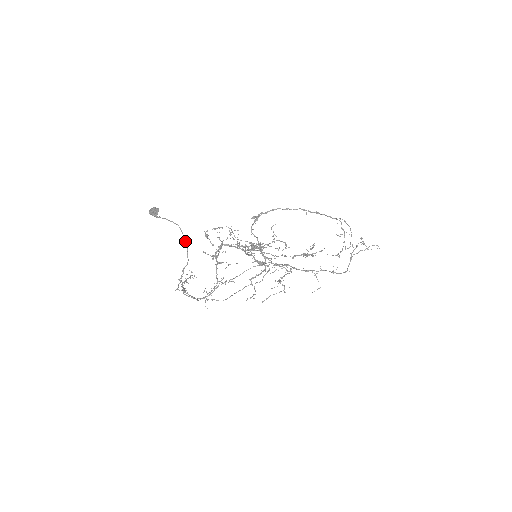
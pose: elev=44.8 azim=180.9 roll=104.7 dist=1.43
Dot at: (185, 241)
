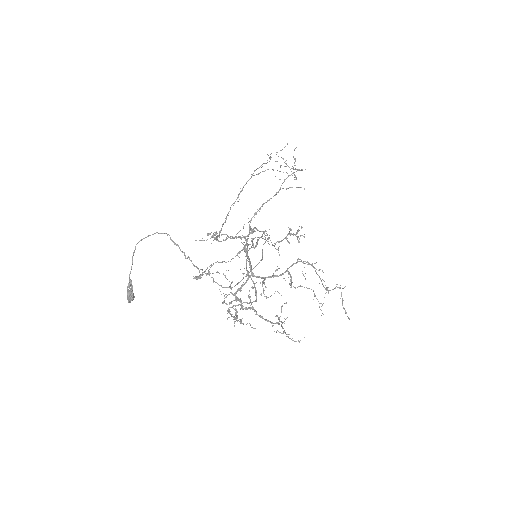
Dot at: (150, 235)
